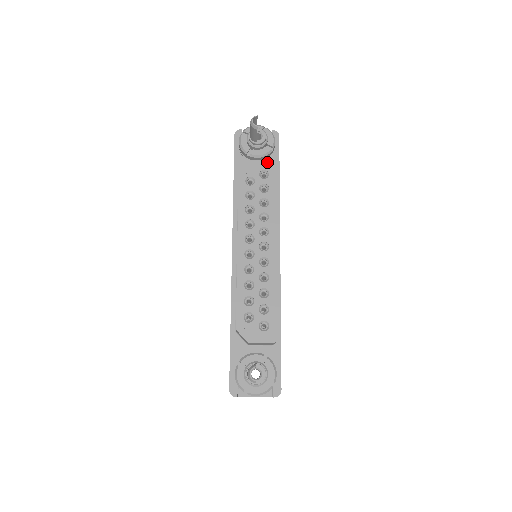
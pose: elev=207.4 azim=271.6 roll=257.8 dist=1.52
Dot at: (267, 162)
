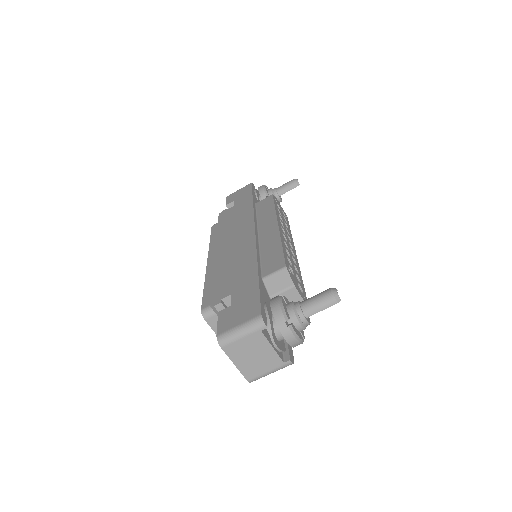
Dot at: occluded
